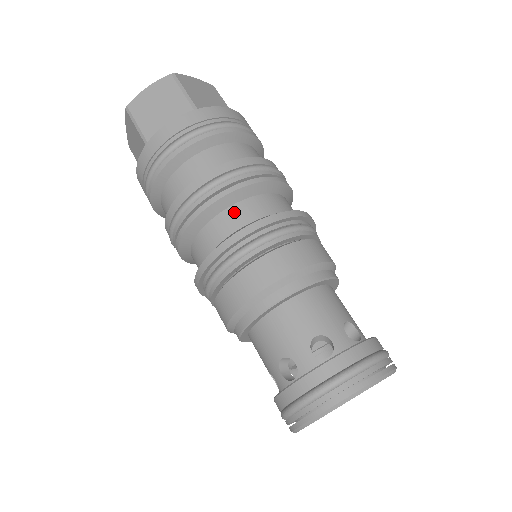
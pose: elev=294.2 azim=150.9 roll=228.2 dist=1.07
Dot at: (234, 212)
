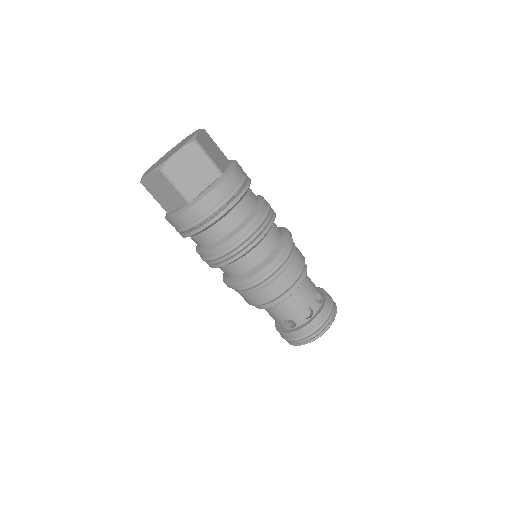
Dot at: (232, 268)
